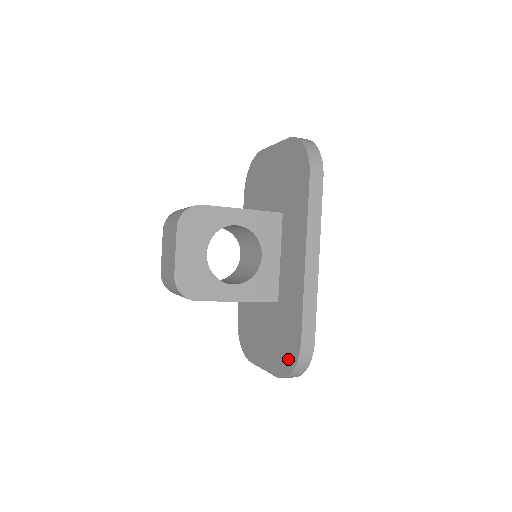
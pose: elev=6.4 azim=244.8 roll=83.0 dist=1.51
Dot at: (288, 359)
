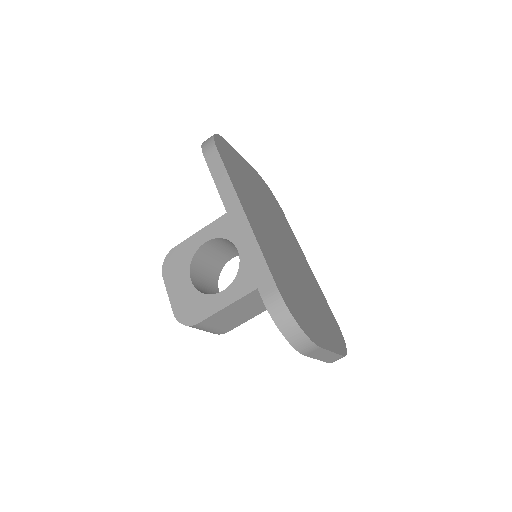
Dot at: occluded
